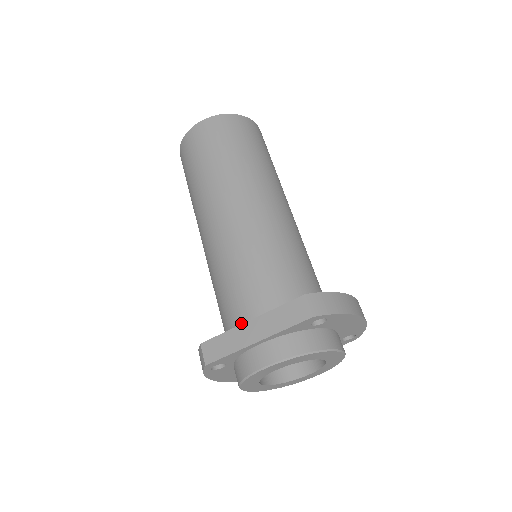
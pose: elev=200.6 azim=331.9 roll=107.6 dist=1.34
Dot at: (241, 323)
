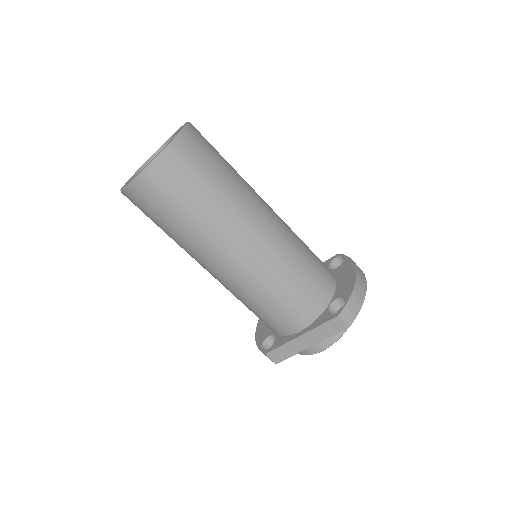
Dot at: (288, 333)
